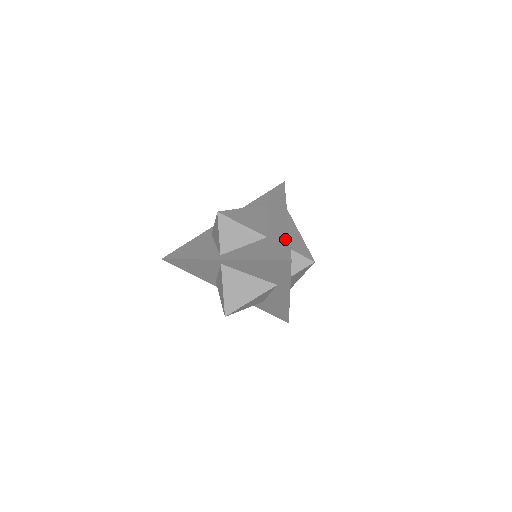
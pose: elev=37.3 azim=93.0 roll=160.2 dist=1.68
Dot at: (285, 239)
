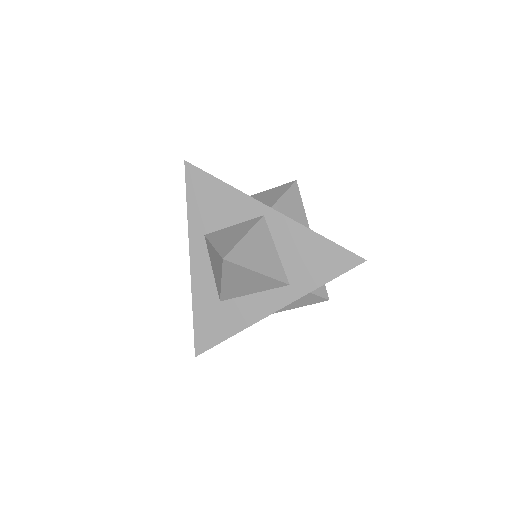
Dot at: occluded
